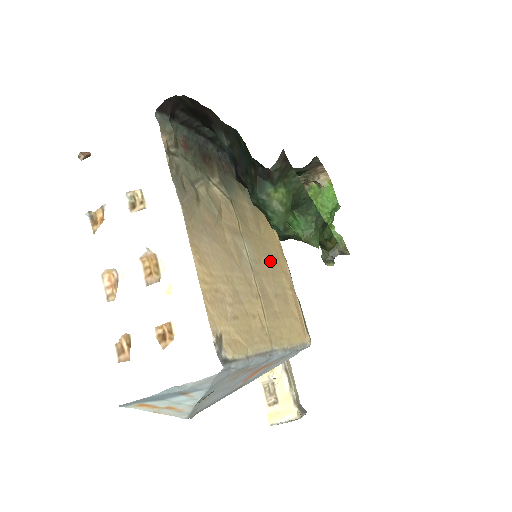
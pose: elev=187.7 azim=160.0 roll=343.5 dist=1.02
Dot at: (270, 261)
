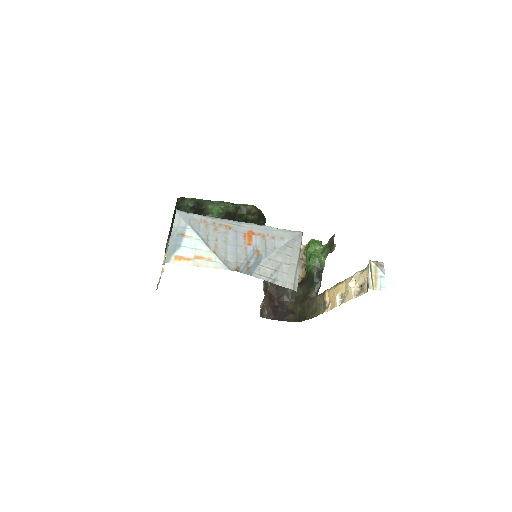
Dot at: occluded
